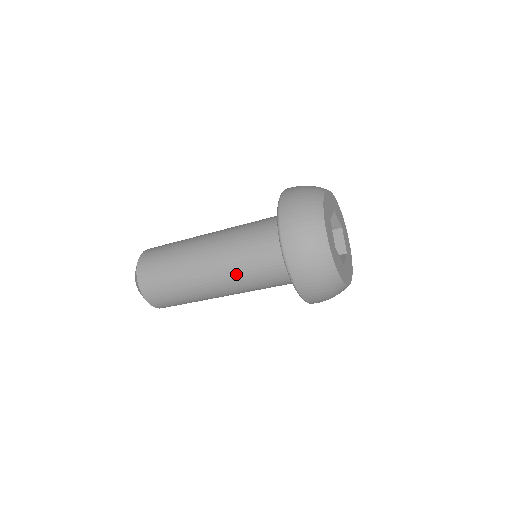
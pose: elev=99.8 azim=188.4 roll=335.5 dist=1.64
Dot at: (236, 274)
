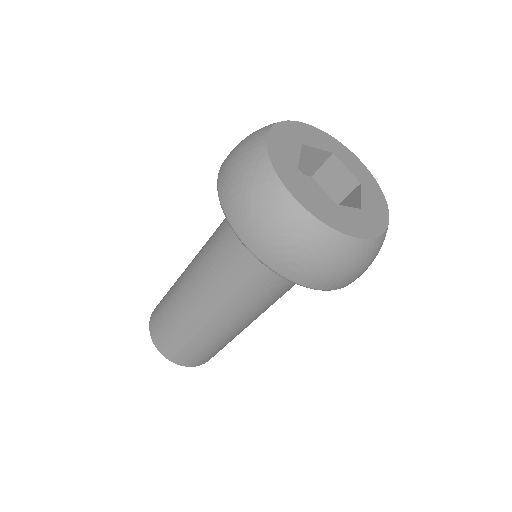
Dot at: (209, 263)
